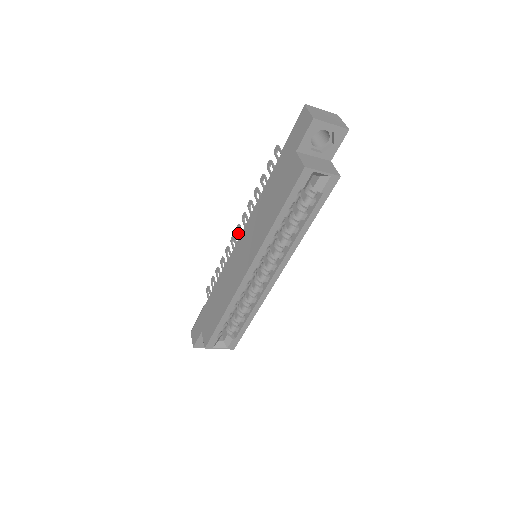
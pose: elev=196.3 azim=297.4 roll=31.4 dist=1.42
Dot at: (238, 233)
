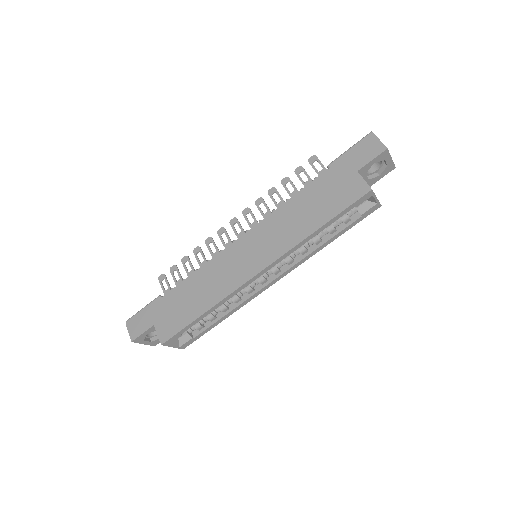
Dot at: (234, 227)
